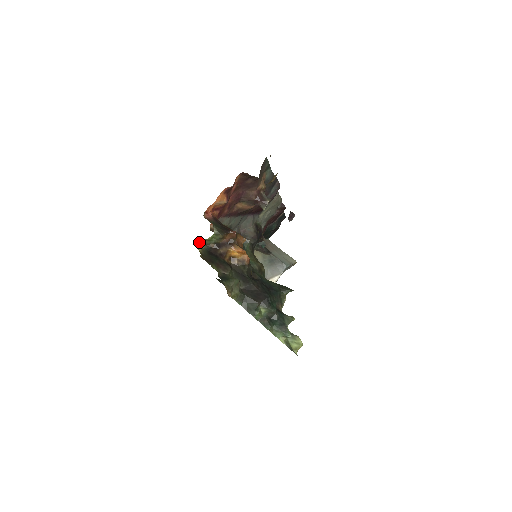
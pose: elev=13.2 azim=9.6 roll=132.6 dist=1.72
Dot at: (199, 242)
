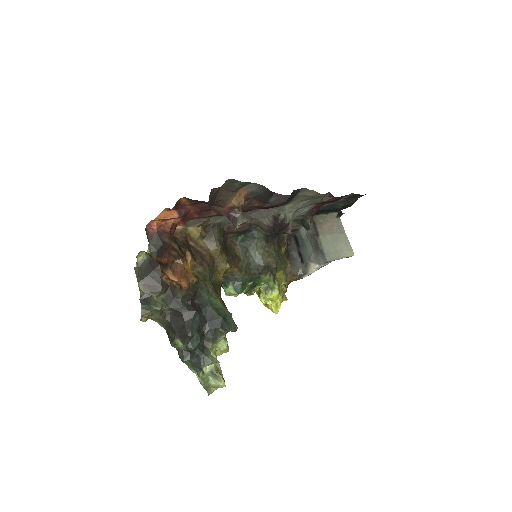
Dot at: (142, 251)
